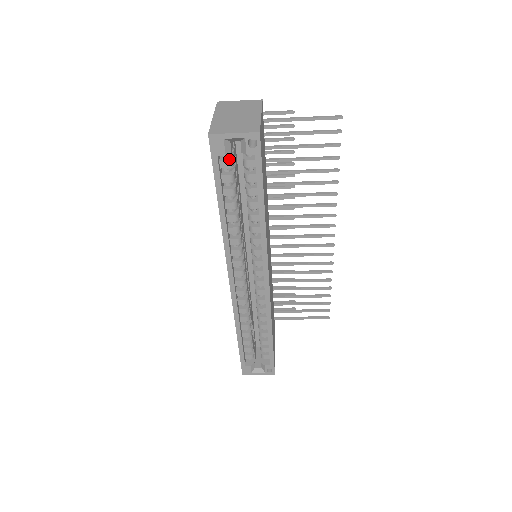
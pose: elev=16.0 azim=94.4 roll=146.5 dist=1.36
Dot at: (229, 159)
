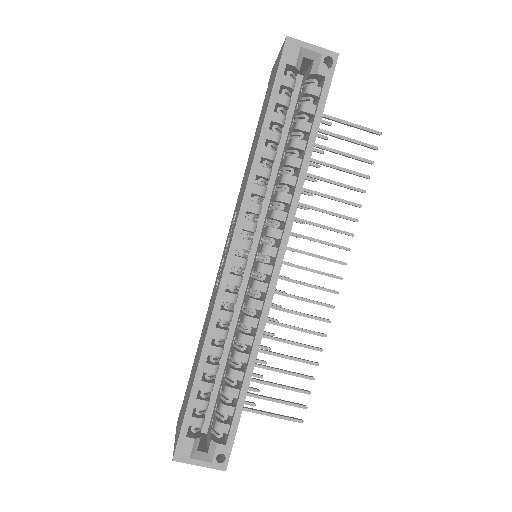
Dot at: (293, 79)
